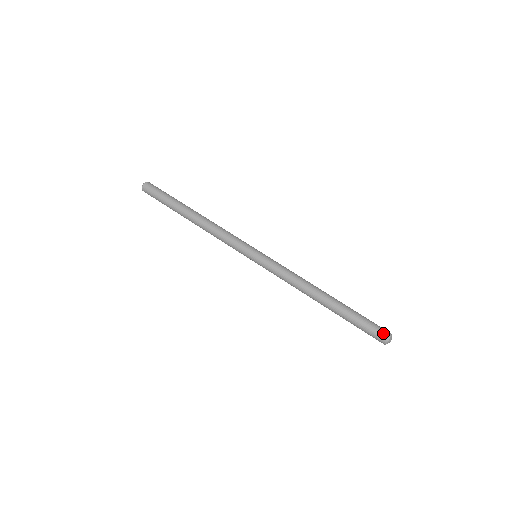
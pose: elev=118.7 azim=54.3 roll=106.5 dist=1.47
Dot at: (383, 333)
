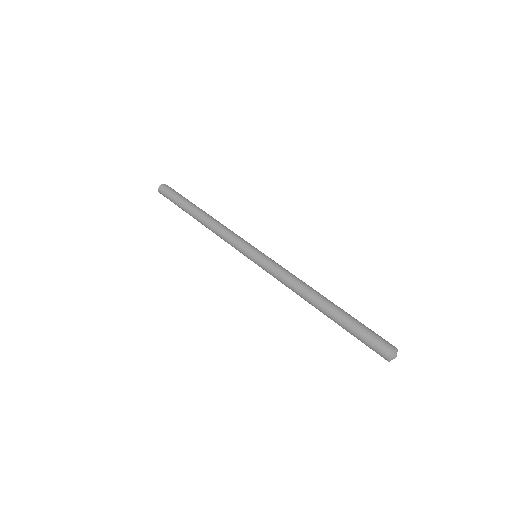
Dot at: (389, 343)
